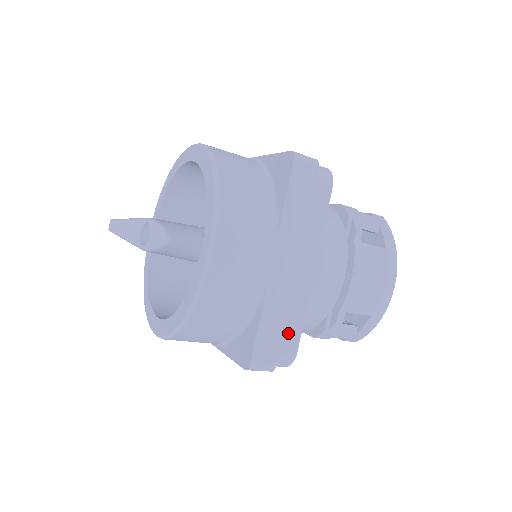
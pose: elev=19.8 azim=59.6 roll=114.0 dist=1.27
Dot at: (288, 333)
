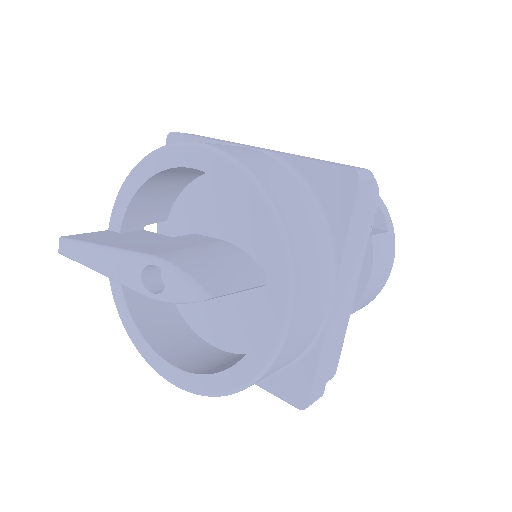
Dot at: (333, 359)
